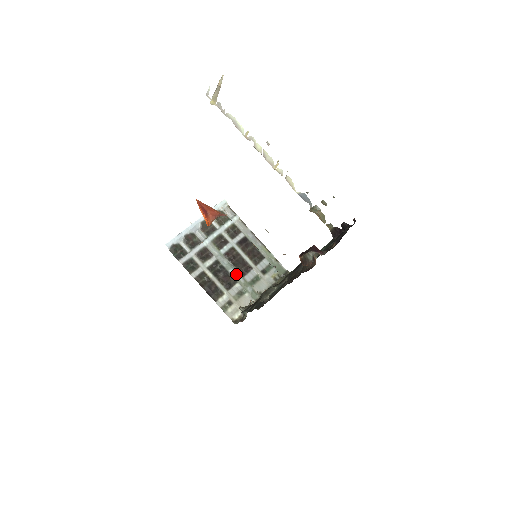
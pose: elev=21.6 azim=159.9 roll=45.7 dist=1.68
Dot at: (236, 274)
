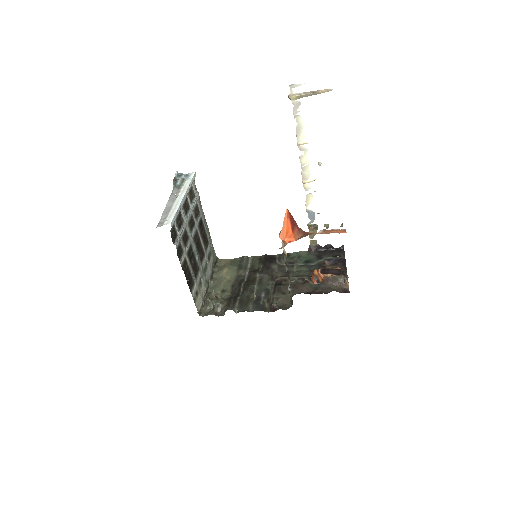
Dot at: (199, 261)
